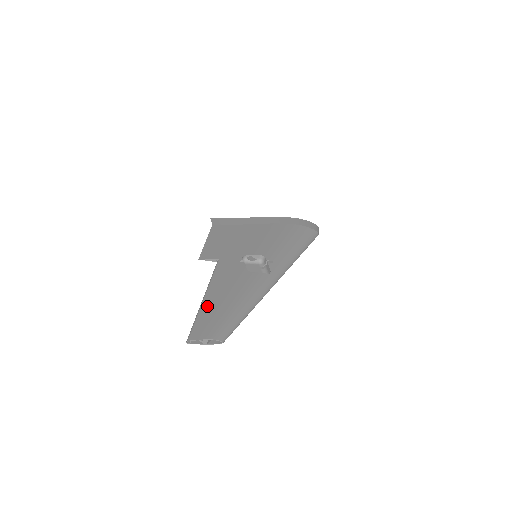
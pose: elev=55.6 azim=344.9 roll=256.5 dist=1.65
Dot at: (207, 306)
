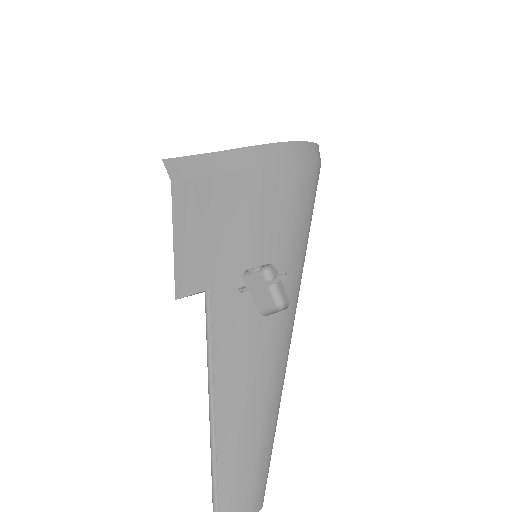
Dot at: (223, 434)
